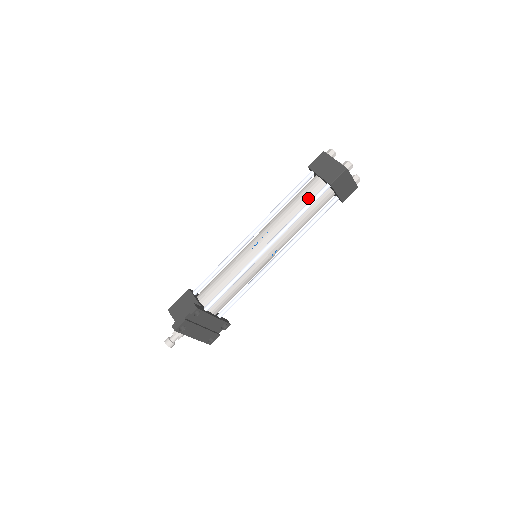
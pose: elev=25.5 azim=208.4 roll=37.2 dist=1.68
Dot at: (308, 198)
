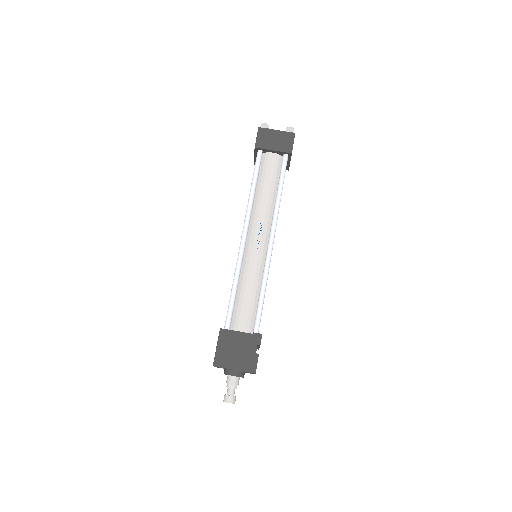
Dot at: (275, 175)
